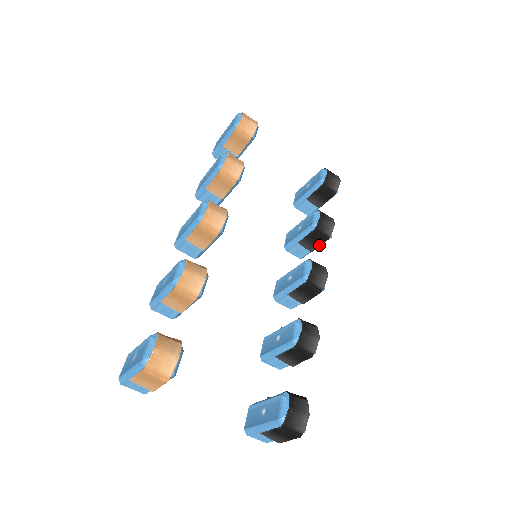
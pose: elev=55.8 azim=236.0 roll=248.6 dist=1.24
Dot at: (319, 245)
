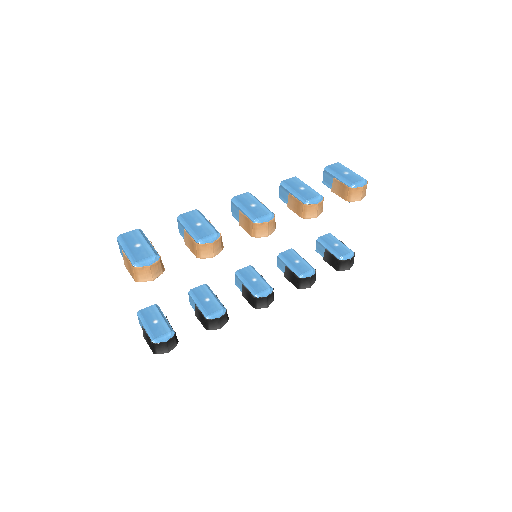
Dot at: (291, 282)
